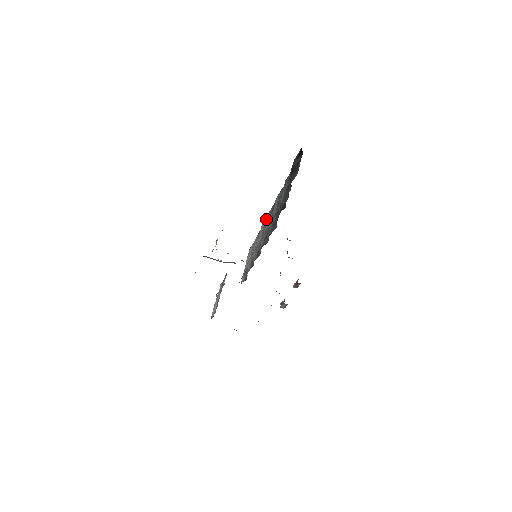
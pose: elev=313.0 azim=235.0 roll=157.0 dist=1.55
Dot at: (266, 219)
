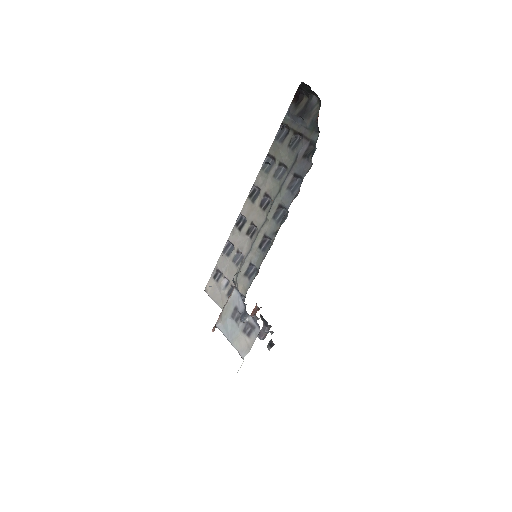
Dot at: (236, 224)
